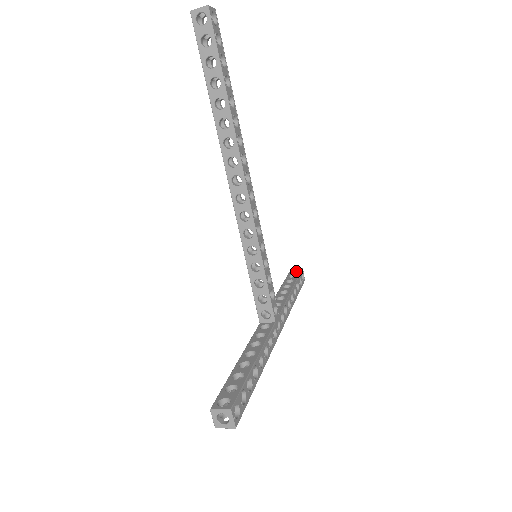
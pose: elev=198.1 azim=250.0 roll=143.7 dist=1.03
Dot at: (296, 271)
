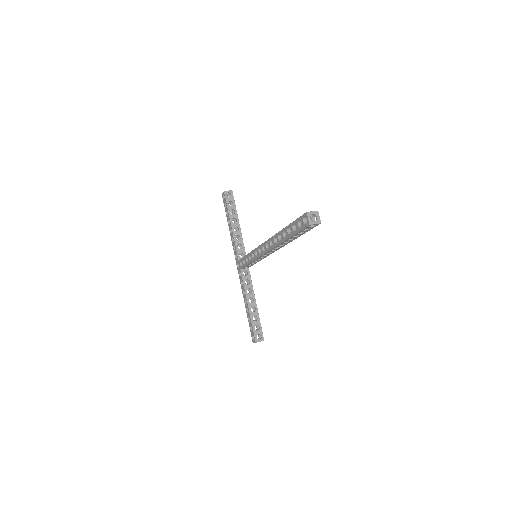
Dot at: occluded
